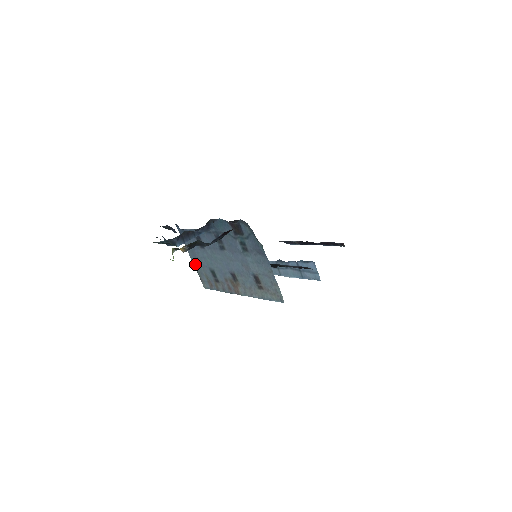
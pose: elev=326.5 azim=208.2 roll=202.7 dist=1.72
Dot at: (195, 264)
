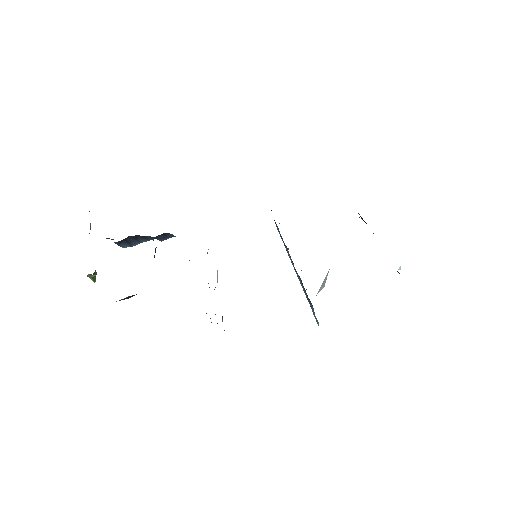
Dot at: occluded
